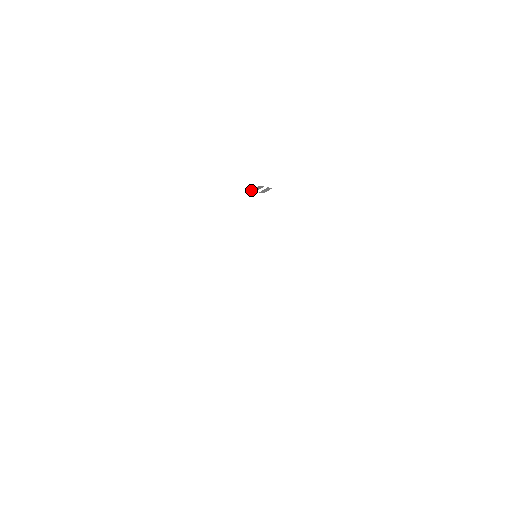
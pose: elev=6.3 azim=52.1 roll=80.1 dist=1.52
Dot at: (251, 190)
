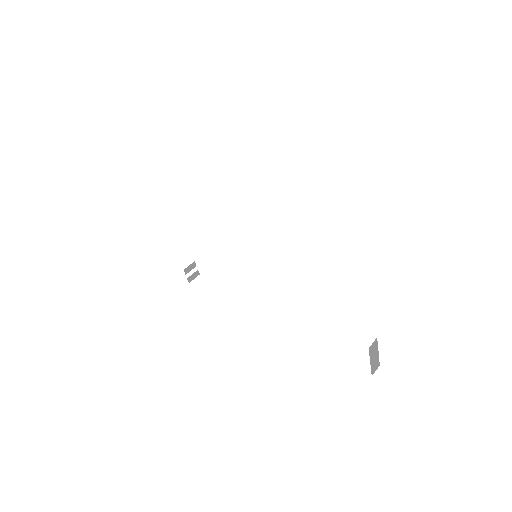
Dot at: (184, 269)
